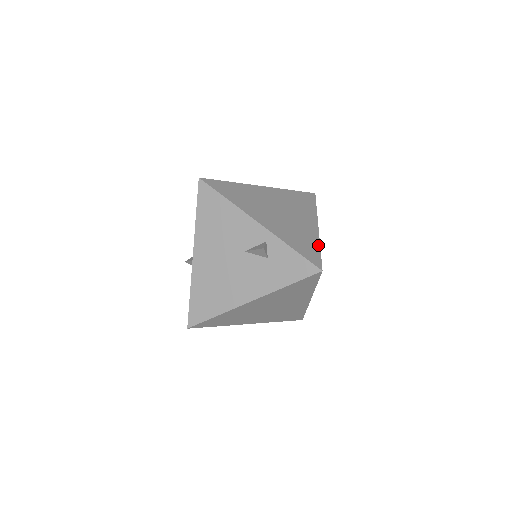
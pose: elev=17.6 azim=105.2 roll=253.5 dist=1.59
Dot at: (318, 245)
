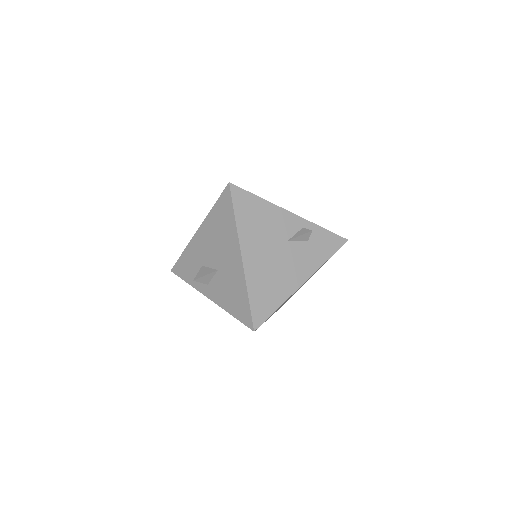
Dot at: occluded
